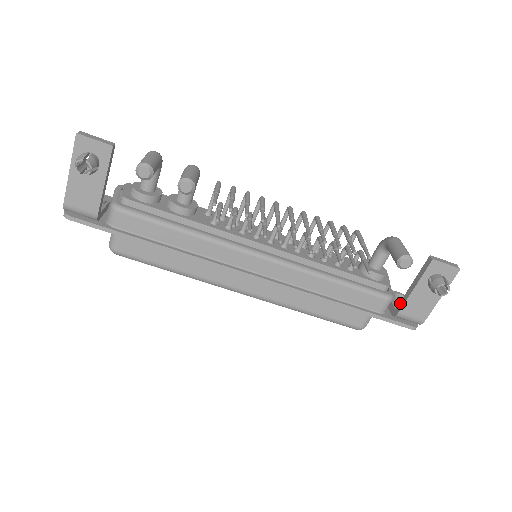
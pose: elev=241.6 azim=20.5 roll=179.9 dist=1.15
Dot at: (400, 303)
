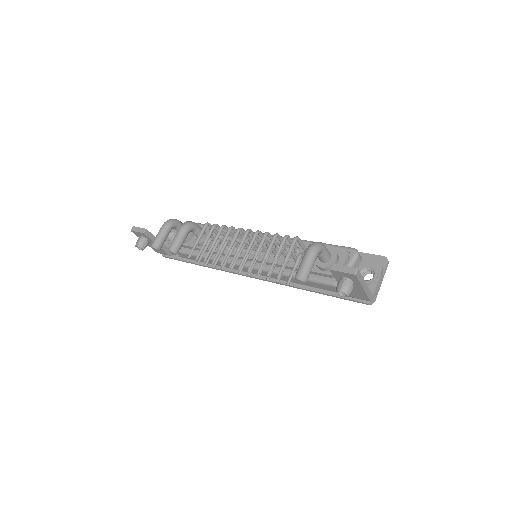
Dot at: occluded
